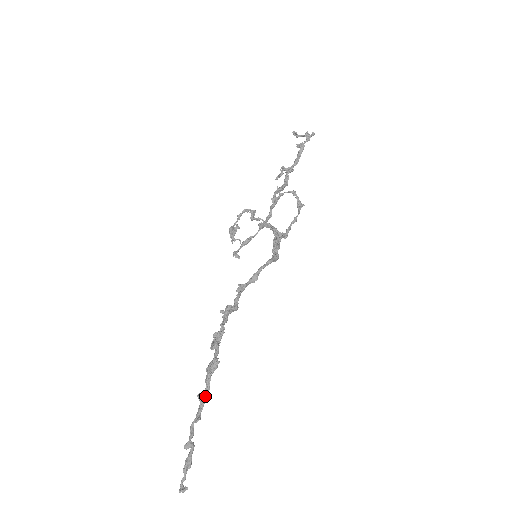
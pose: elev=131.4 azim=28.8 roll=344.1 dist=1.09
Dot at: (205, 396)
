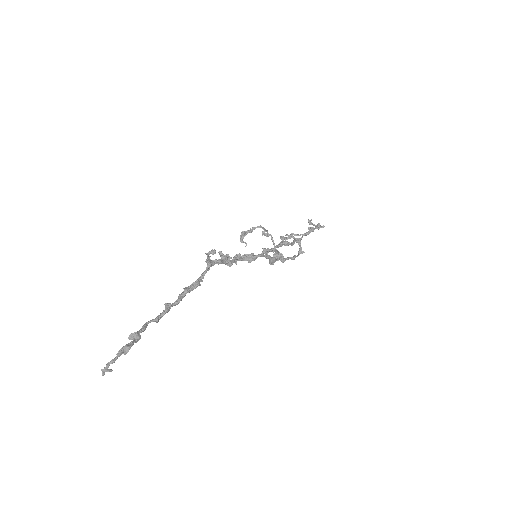
Dot at: occluded
